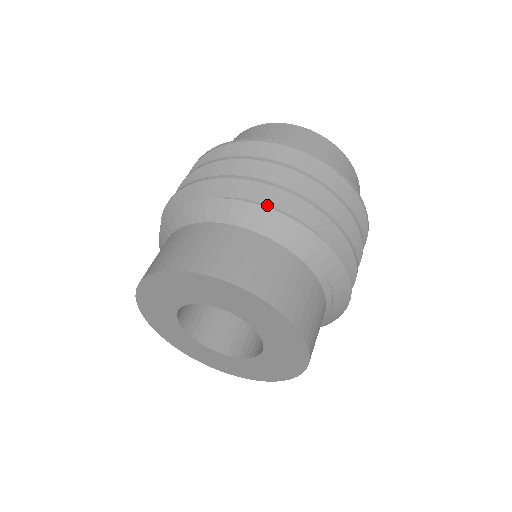
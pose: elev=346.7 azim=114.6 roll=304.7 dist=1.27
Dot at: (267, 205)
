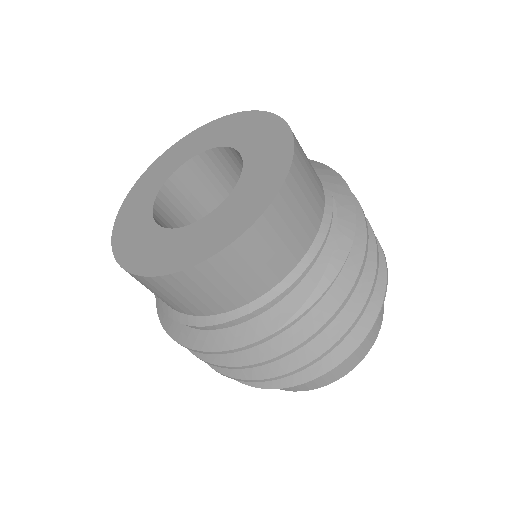
Dot at: occluded
